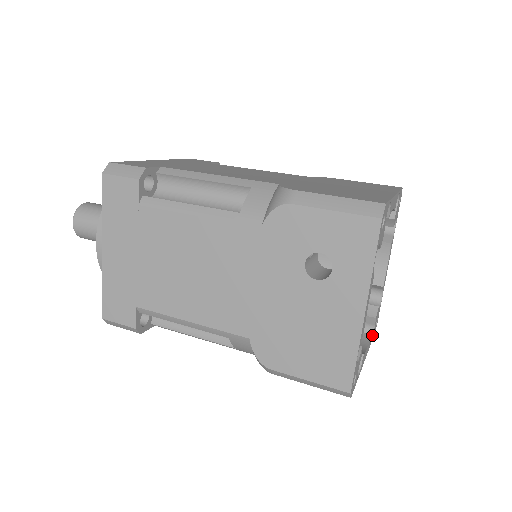
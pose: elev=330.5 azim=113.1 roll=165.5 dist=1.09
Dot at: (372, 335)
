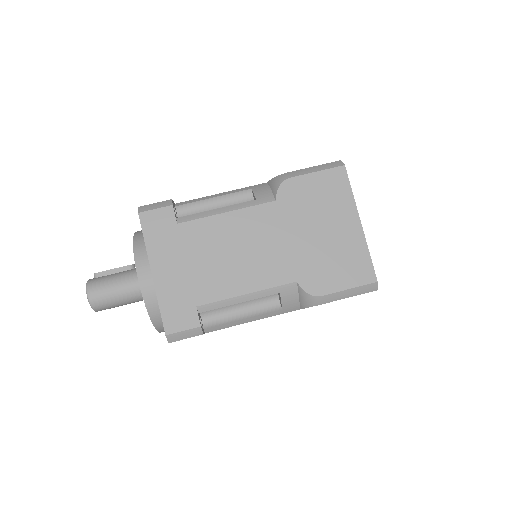
Dot at: occluded
